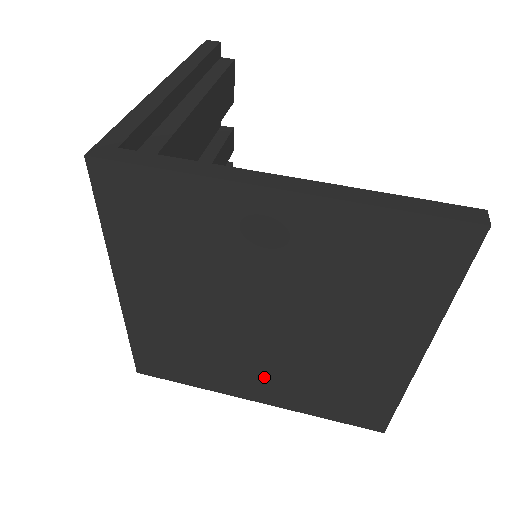
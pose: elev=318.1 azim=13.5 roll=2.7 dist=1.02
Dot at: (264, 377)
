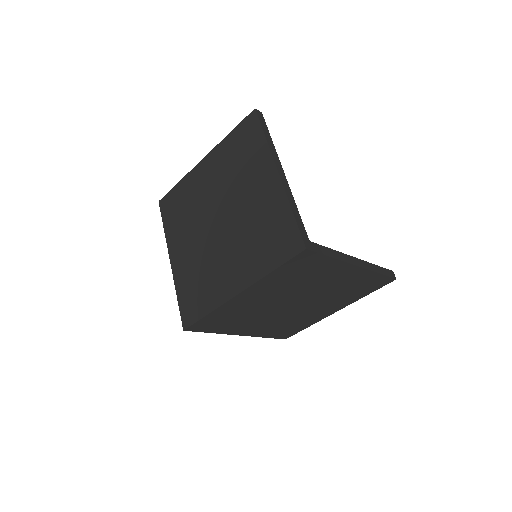
Dot at: (261, 325)
